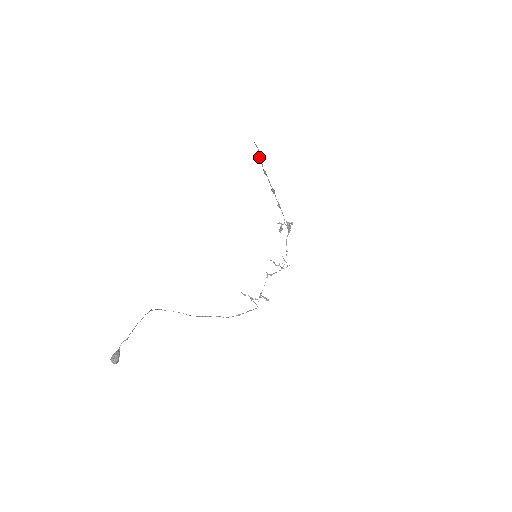
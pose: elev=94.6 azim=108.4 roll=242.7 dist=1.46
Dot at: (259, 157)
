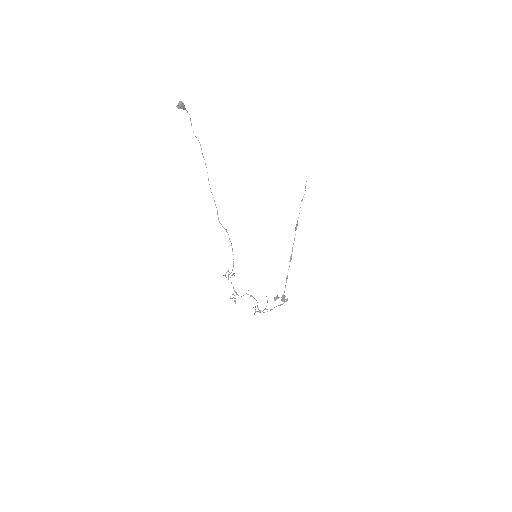
Dot at: occluded
